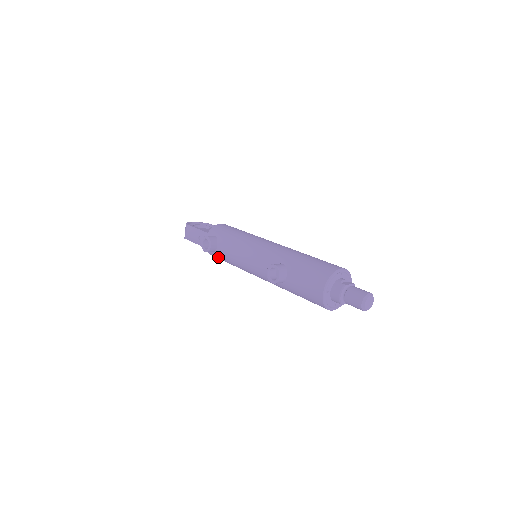
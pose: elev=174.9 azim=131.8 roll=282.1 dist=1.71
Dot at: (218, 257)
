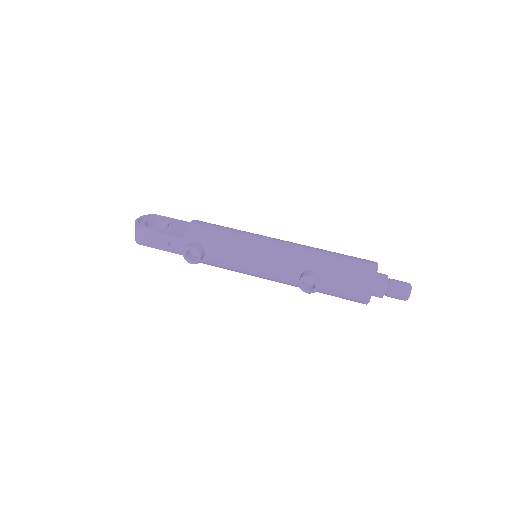
Dot at: occluded
